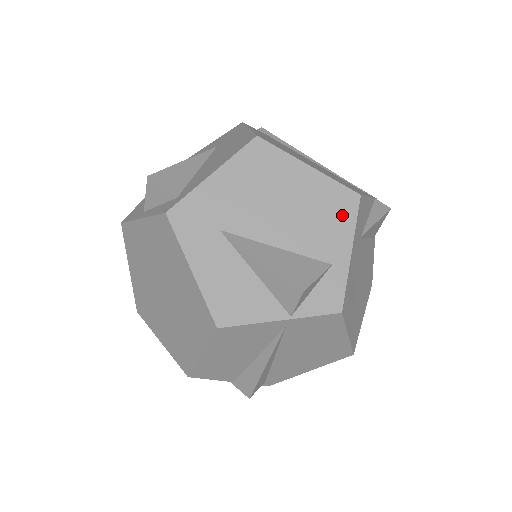
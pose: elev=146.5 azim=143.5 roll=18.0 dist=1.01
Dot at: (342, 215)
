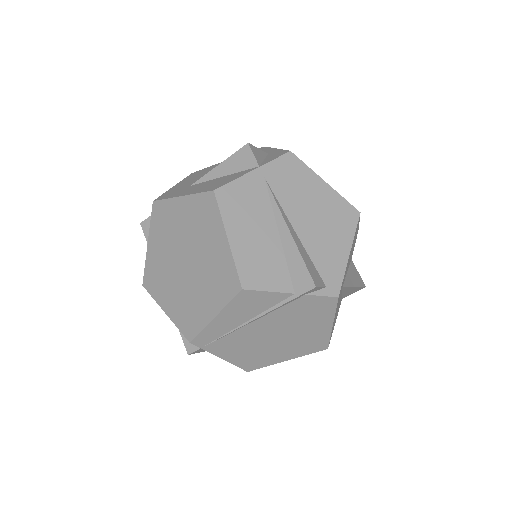
Dot at: occluded
